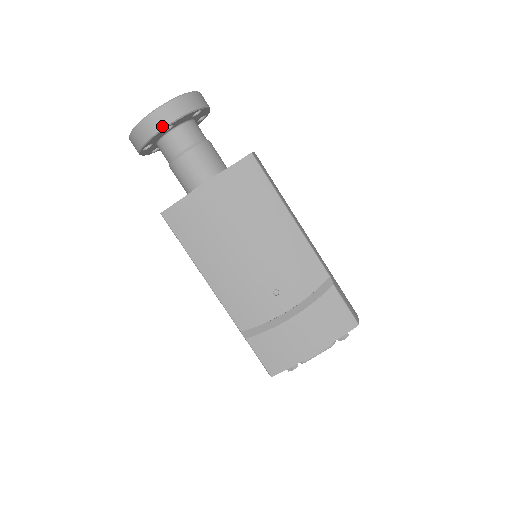
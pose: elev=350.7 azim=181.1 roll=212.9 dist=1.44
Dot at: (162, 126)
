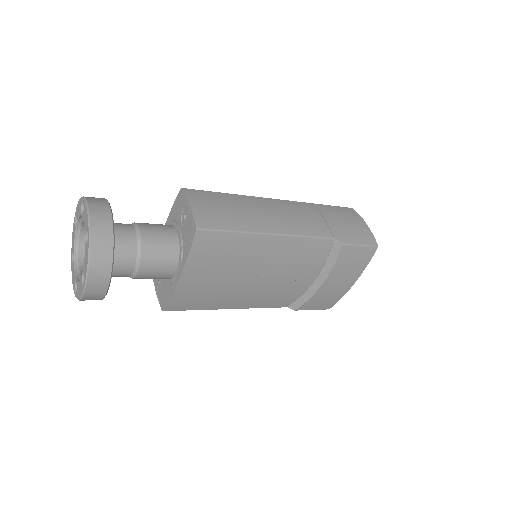
Dot at: (105, 290)
